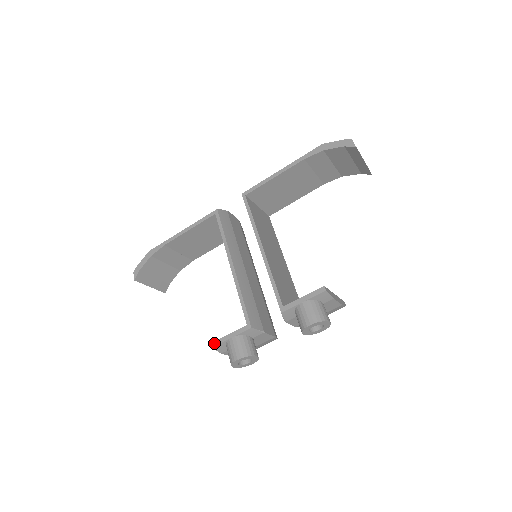
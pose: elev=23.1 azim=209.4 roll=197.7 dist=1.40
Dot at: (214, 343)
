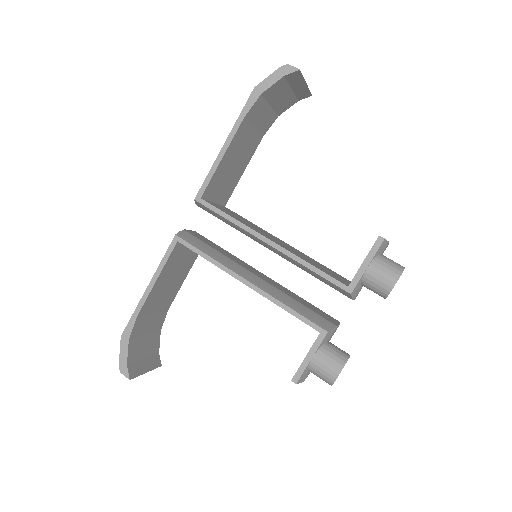
Dot at: (296, 377)
